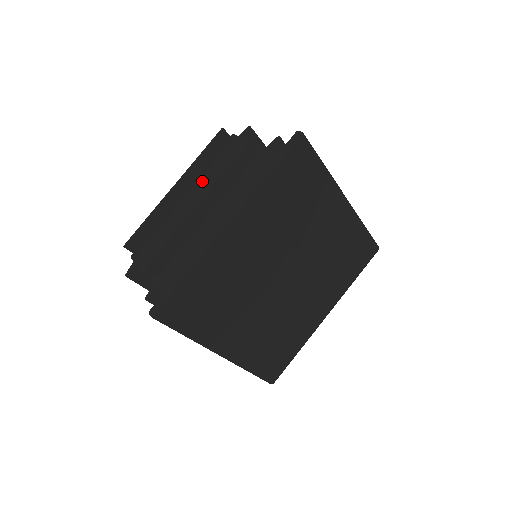
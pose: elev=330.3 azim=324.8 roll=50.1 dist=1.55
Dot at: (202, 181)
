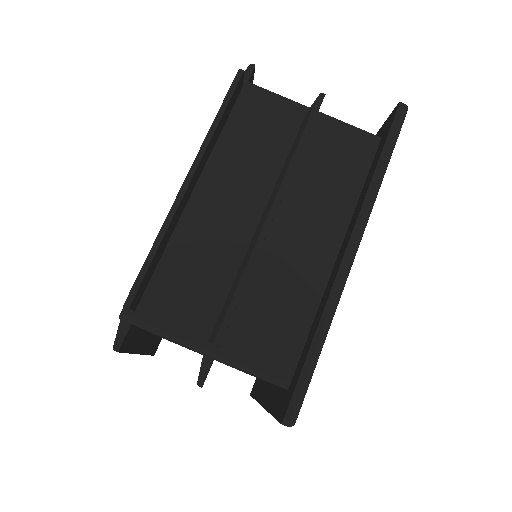
Dot at: (218, 163)
